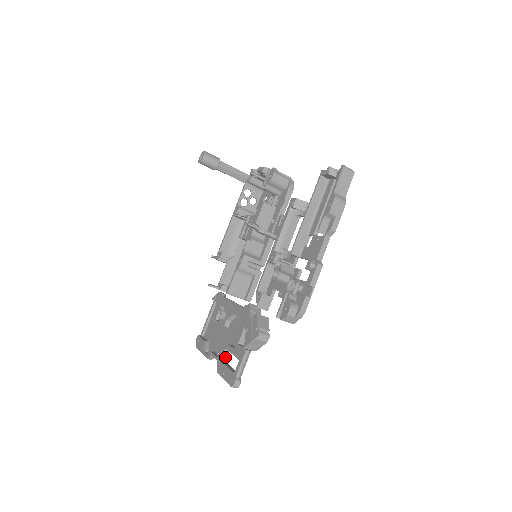
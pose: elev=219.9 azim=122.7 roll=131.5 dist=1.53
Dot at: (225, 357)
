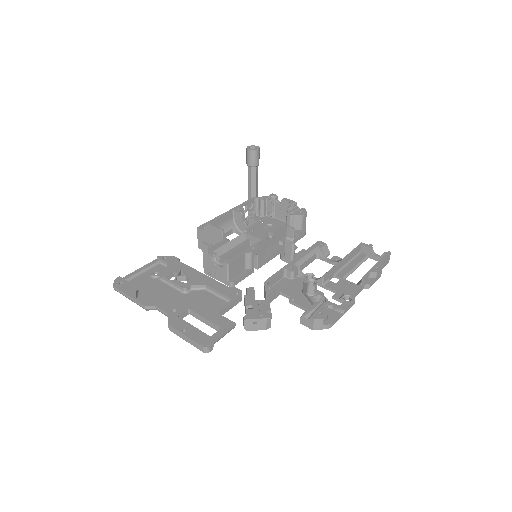
Dot at: (181, 317)
